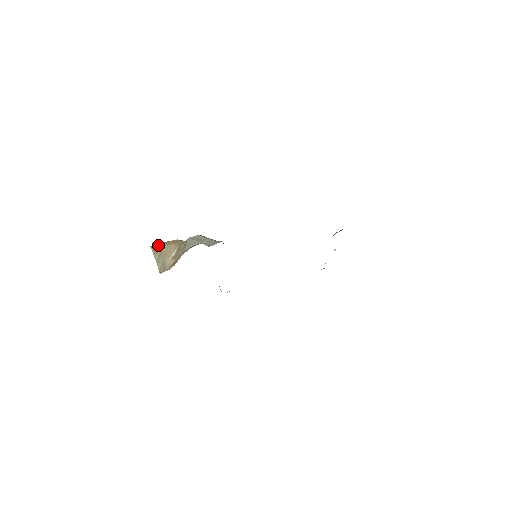
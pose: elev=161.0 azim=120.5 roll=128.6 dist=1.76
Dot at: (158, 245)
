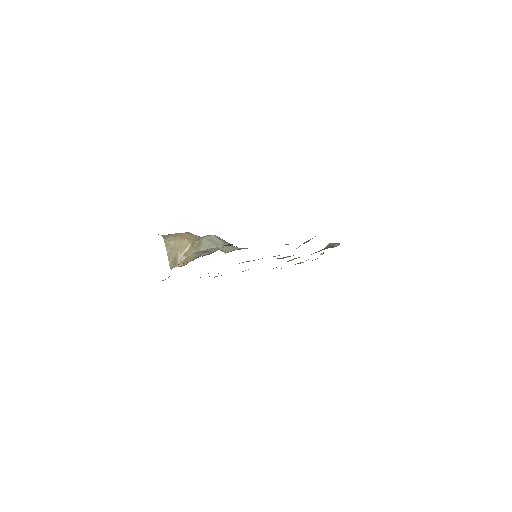
Dot at: (171, 237)
